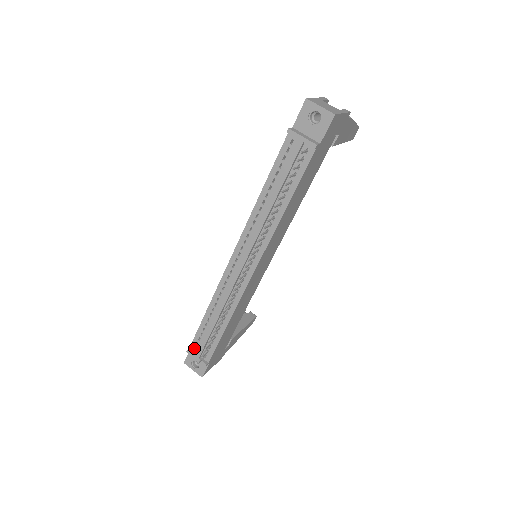
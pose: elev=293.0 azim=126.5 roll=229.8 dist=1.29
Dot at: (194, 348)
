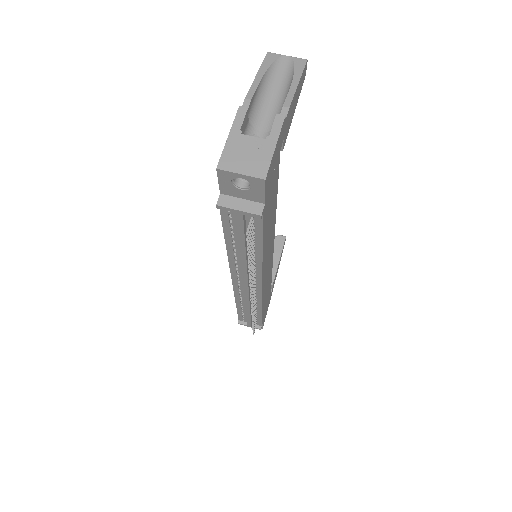
Dot at: (243, 319)
